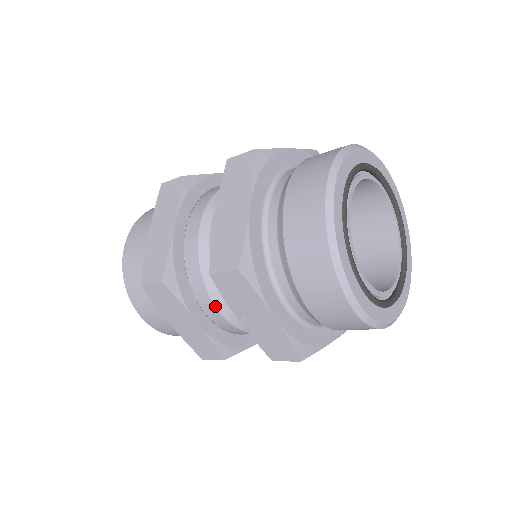
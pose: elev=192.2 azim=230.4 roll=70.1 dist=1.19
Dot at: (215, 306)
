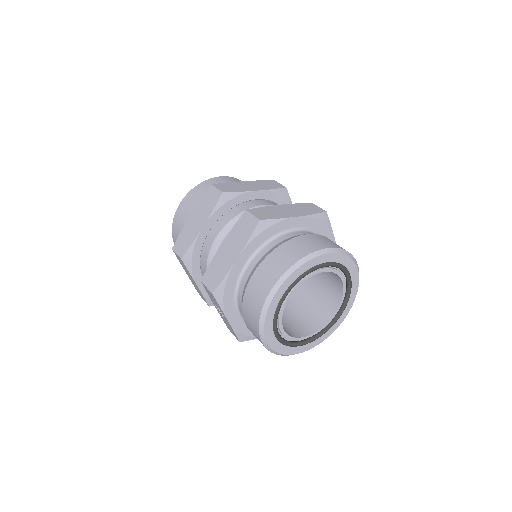
Dot at: occluded
